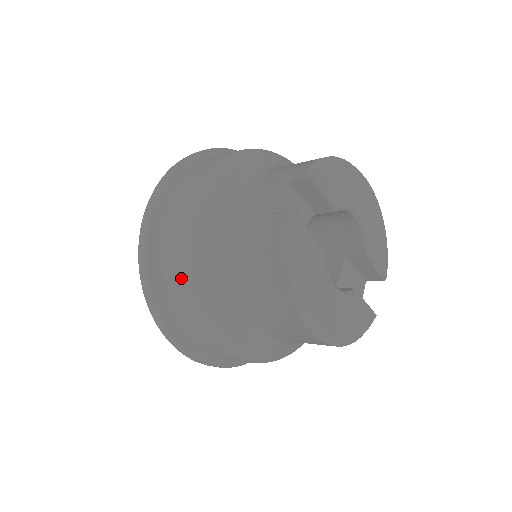
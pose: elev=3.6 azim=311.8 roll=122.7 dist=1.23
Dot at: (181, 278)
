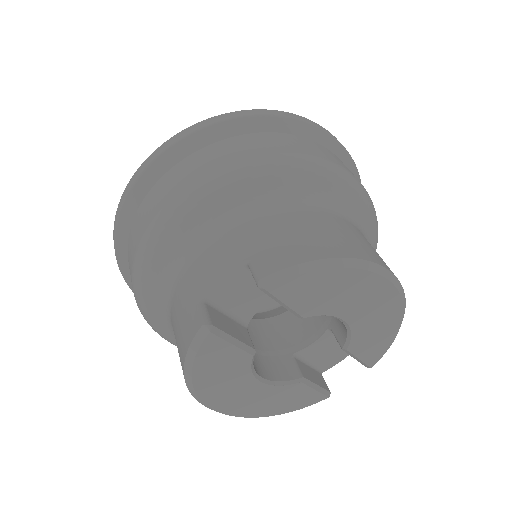
Dot at: (131, 278)
